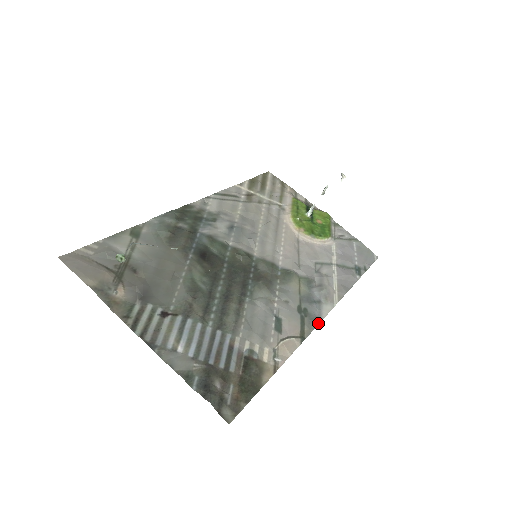
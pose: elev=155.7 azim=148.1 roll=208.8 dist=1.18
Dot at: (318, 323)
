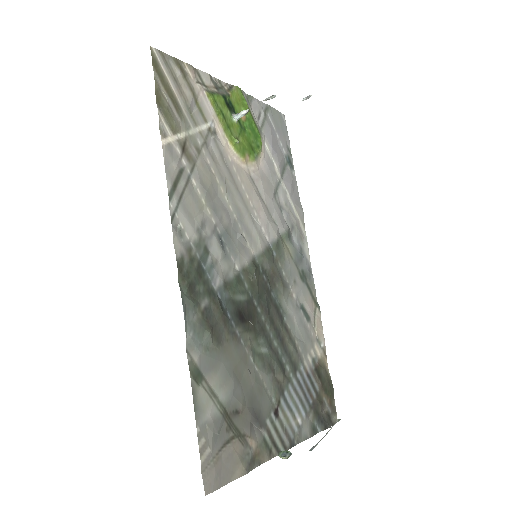
Dot at: (312, 275)
